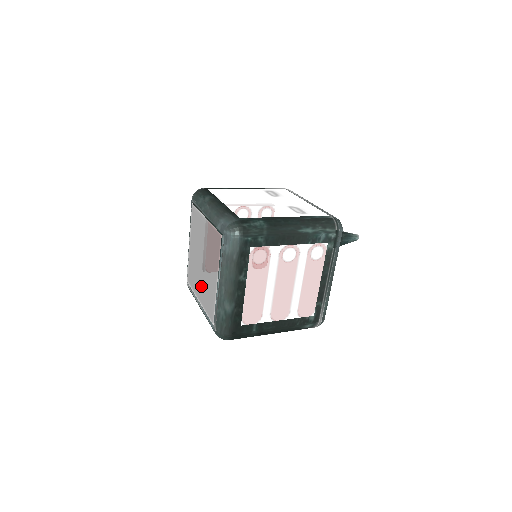
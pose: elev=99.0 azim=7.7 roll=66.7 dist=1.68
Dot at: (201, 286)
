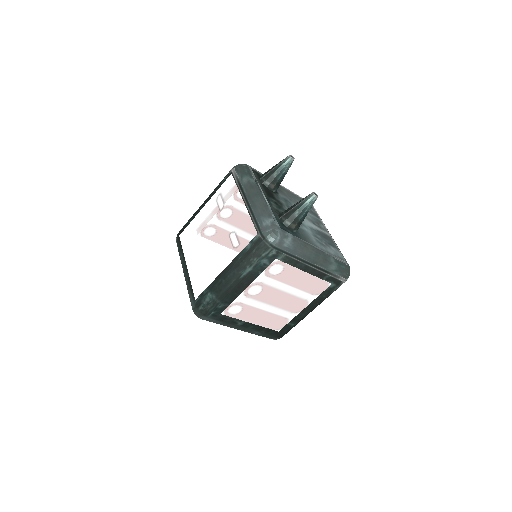
Dot at: occluded
